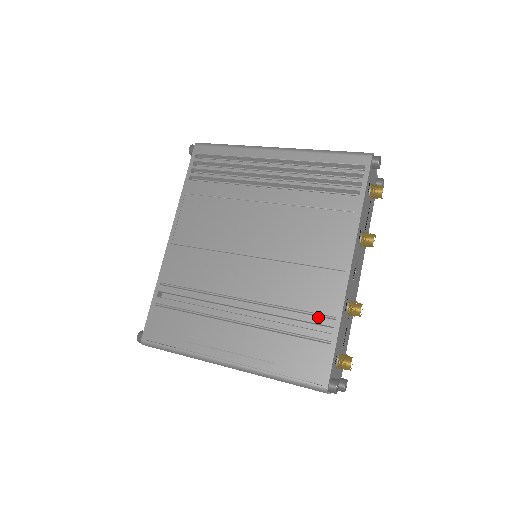
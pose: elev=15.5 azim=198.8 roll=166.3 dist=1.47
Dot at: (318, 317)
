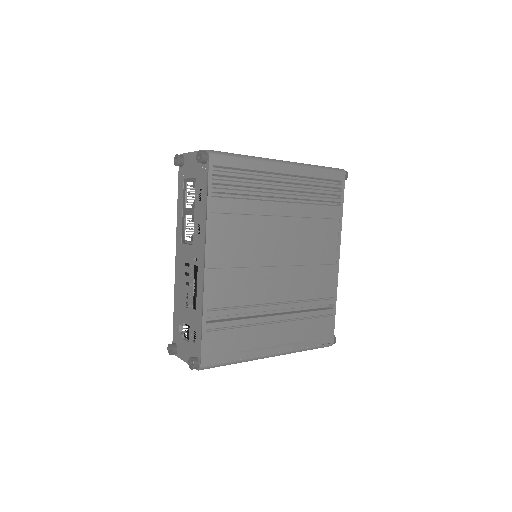
Dot at: (325, 300)
